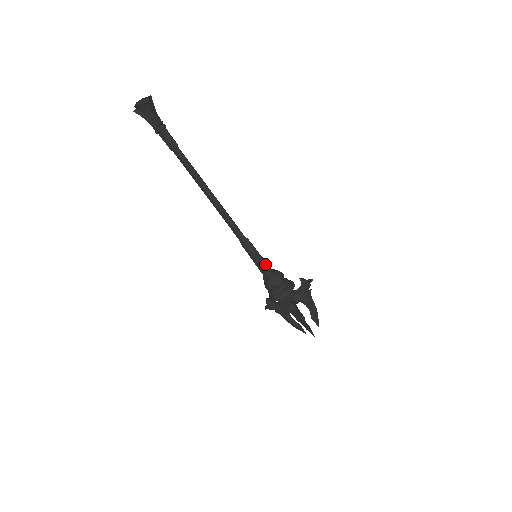
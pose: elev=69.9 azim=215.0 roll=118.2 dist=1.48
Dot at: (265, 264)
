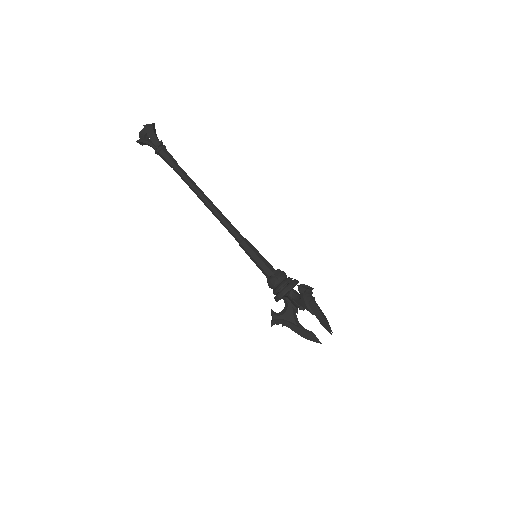
Dot at: (266, 261)
